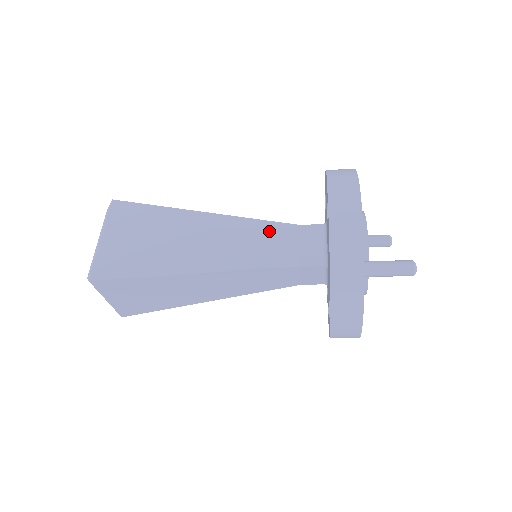
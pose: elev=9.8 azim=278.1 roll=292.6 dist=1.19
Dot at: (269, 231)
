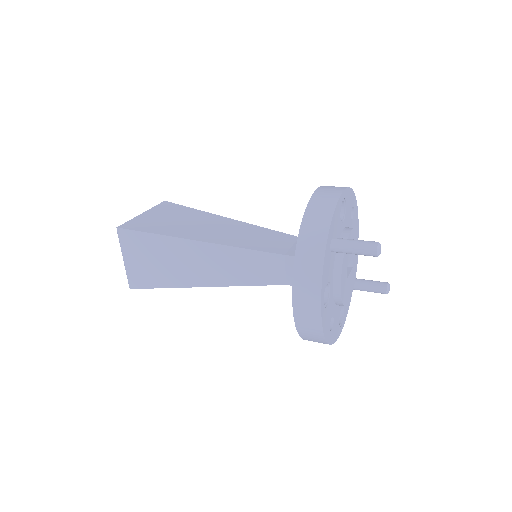
Dot at: (272, 235)
